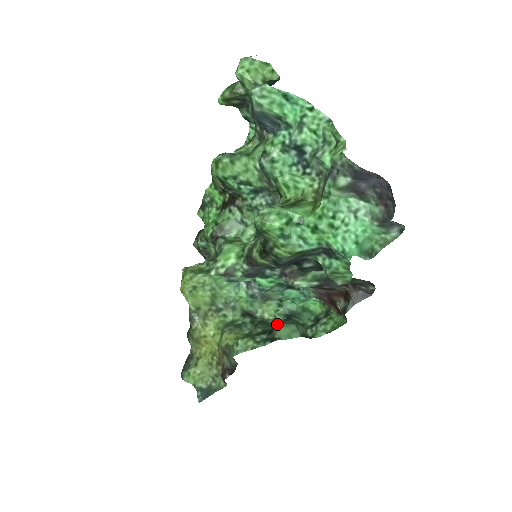
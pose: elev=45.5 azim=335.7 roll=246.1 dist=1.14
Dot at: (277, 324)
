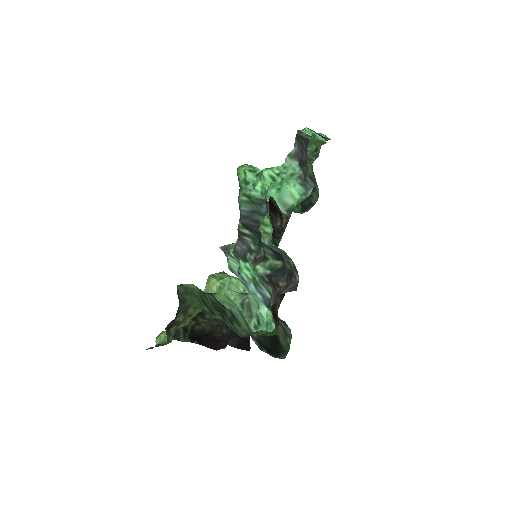
Dot at: (235, 320)
